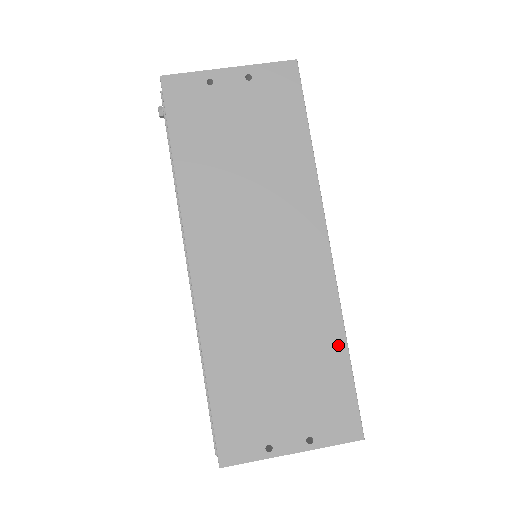
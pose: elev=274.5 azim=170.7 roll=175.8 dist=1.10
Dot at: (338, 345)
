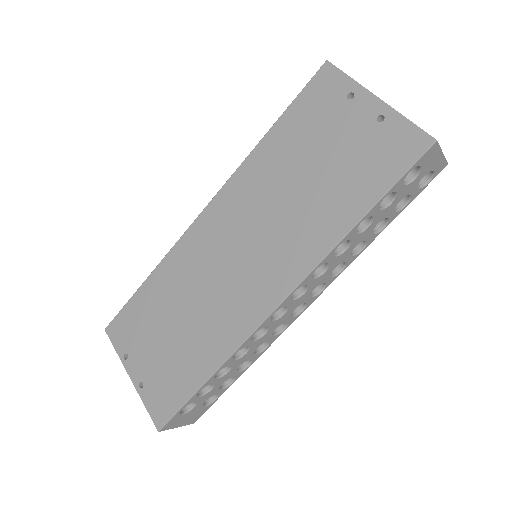
Dot at: (209, 366)
